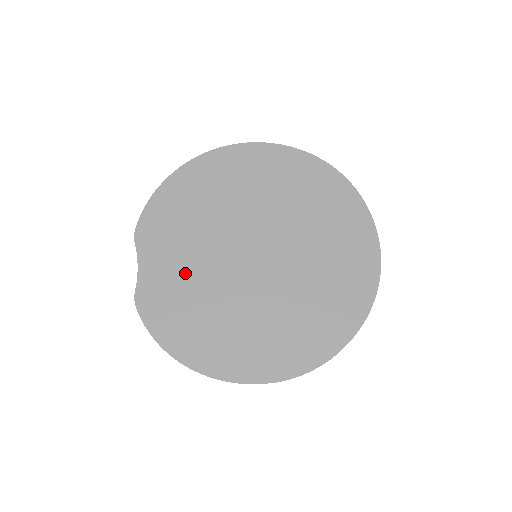
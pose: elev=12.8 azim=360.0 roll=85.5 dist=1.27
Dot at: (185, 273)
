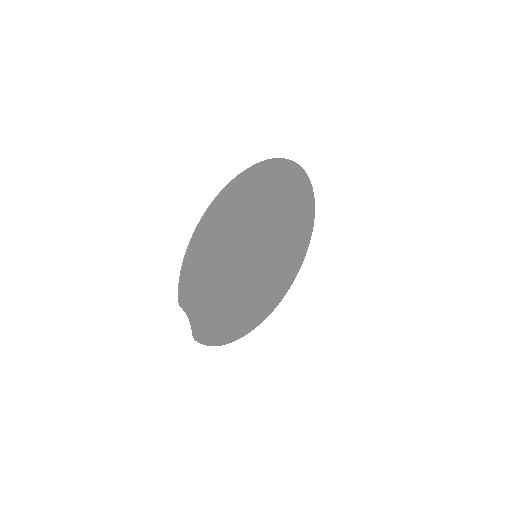
Dot at: (219, 299)
